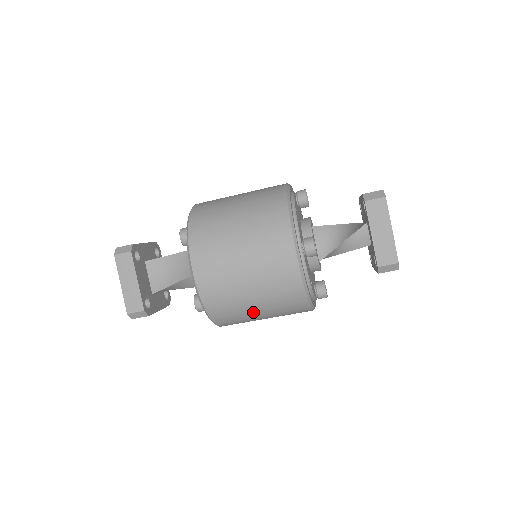
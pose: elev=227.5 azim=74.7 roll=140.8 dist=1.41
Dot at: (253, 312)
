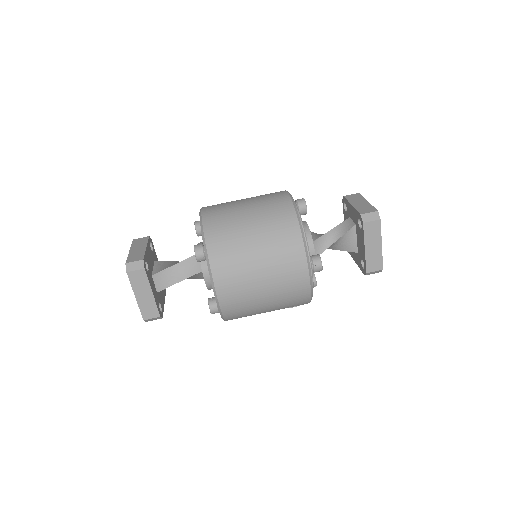
Dot at: (248, 243)
